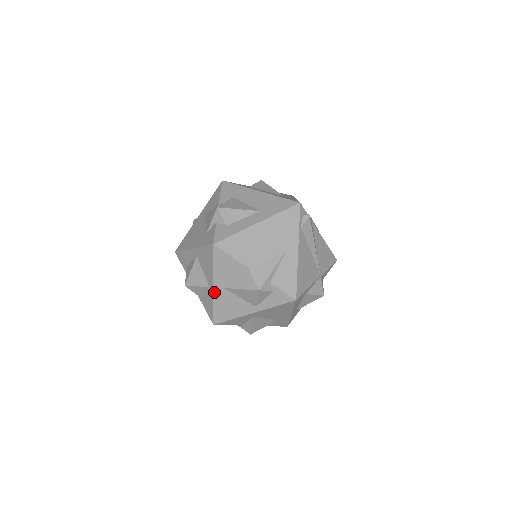
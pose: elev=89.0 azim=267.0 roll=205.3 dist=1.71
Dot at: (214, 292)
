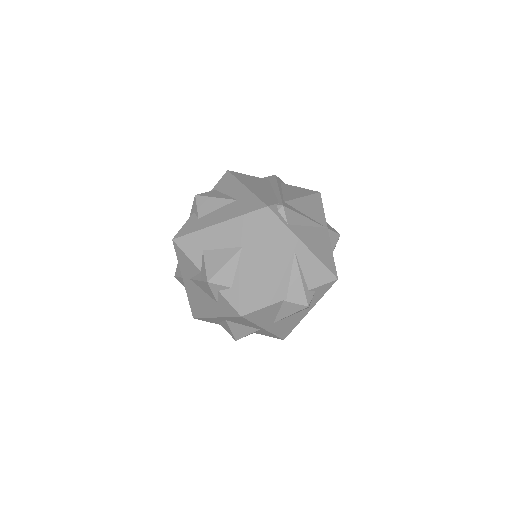
Dot at: (268, 330)
